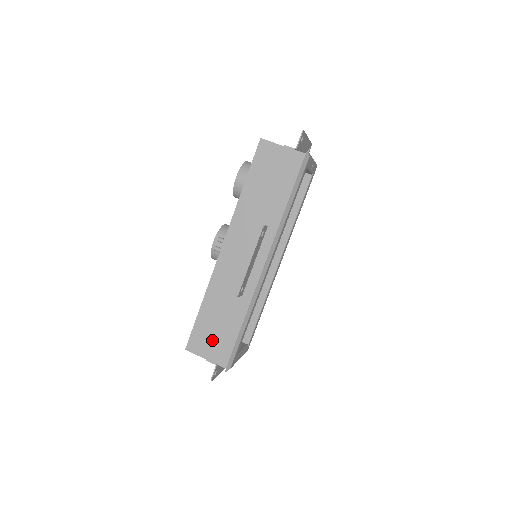
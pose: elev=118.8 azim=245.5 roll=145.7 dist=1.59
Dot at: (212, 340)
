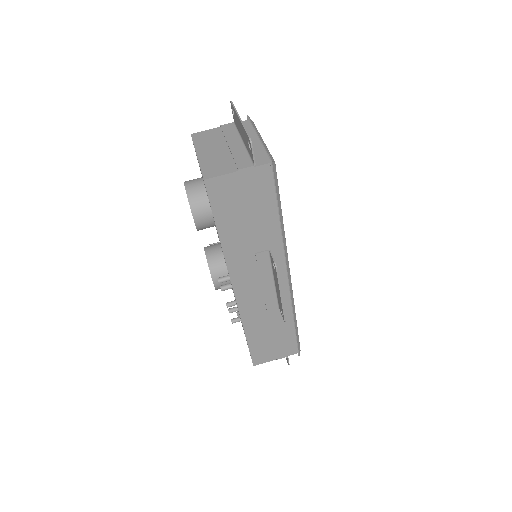
Dot at: (273, 348)
